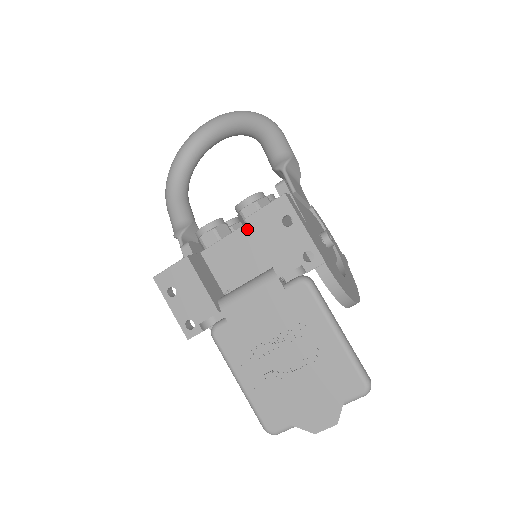
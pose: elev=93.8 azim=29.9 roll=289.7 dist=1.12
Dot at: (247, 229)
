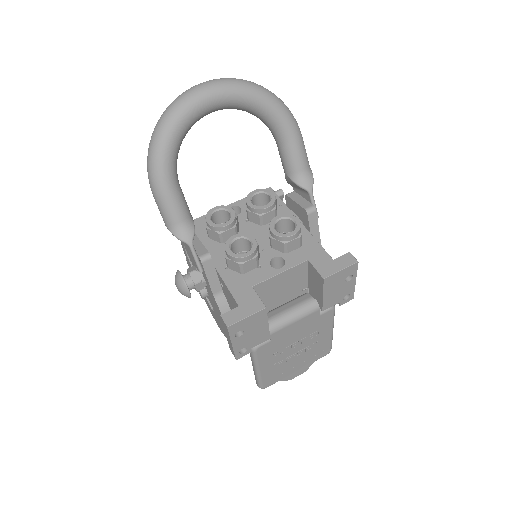
Dot at: (299, 268)
